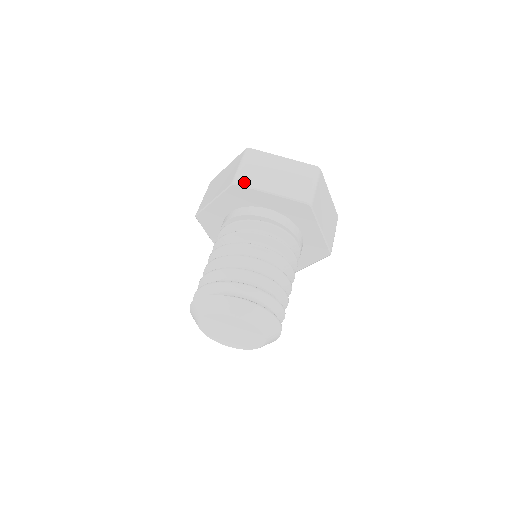
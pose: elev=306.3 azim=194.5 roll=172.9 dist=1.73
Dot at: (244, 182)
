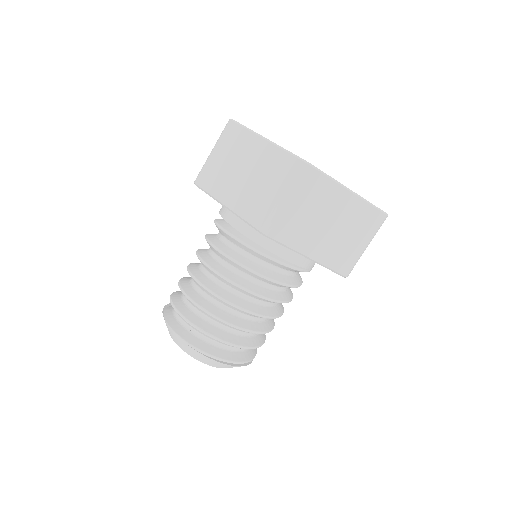
Dot at: (203, 183)
